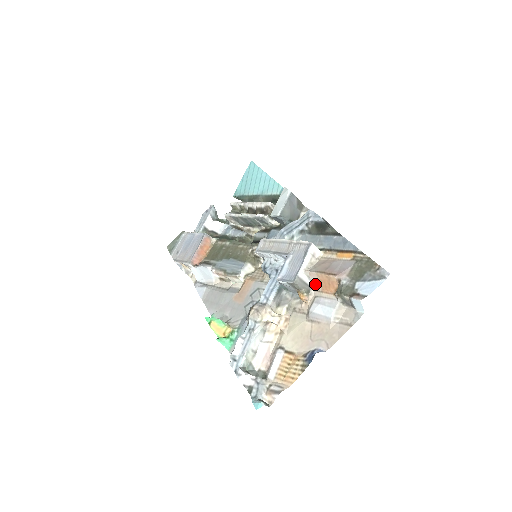
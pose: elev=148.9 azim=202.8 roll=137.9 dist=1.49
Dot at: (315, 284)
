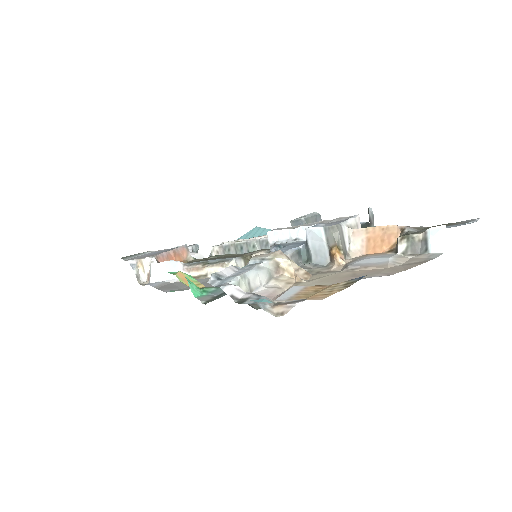
Dot at: (356, 249)
